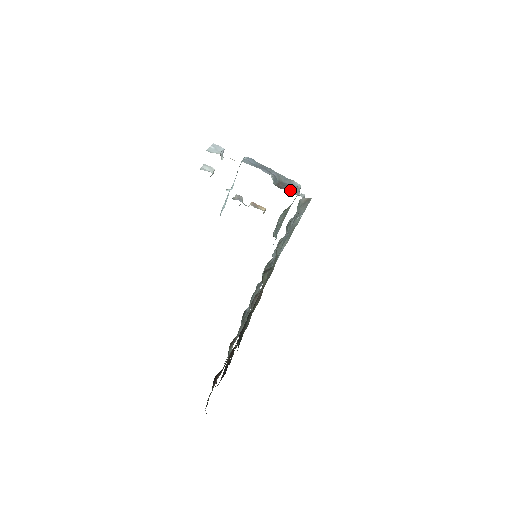
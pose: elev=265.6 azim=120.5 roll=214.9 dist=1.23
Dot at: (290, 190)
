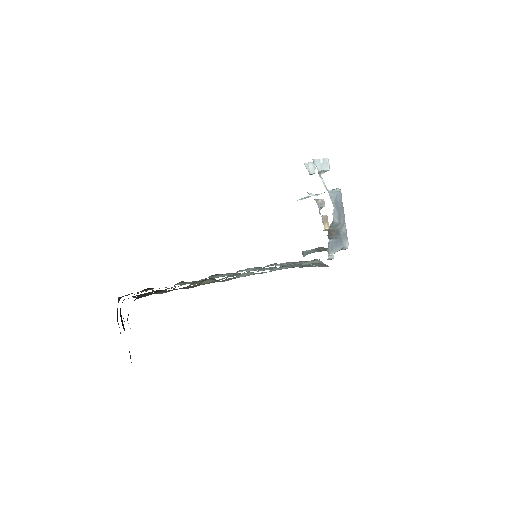
Dot at: (331, 244)
